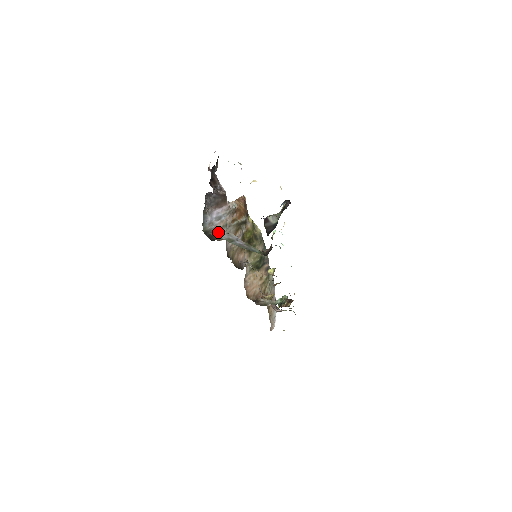
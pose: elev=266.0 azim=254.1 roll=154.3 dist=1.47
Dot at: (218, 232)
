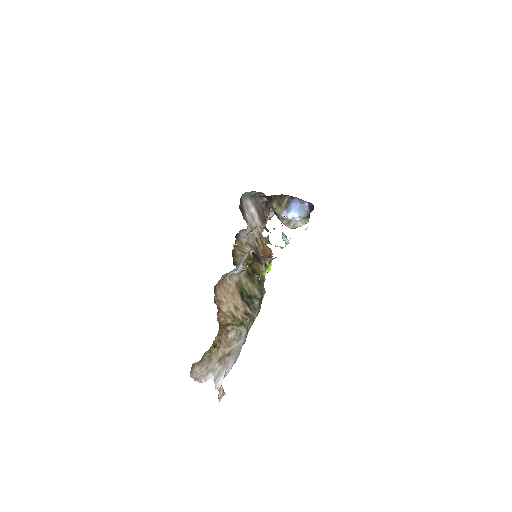
Dot at: (246, 218)
